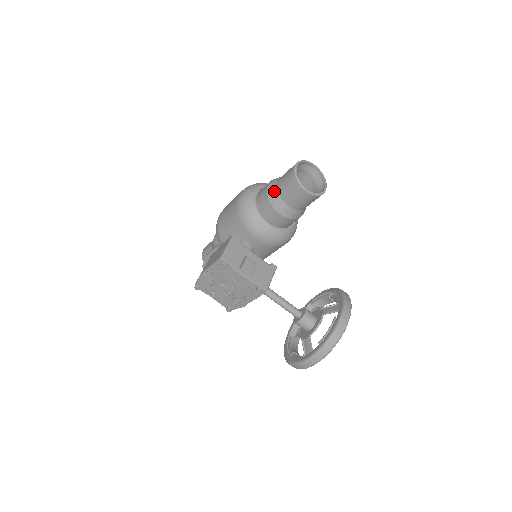
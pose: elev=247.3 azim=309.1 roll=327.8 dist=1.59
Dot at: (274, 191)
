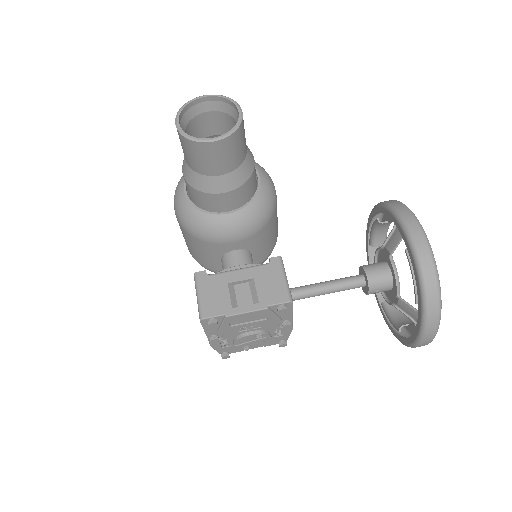
Dot at: (191, 175)
